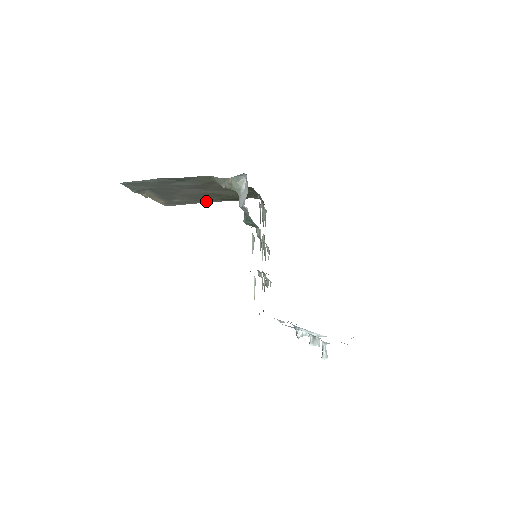
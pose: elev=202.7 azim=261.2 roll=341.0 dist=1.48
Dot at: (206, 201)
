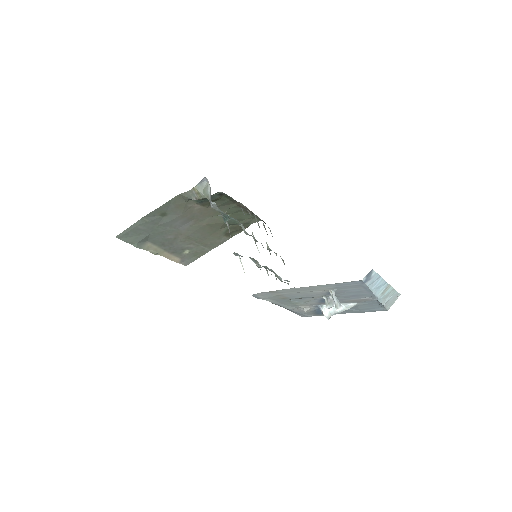
Dot at: (214, 244)
